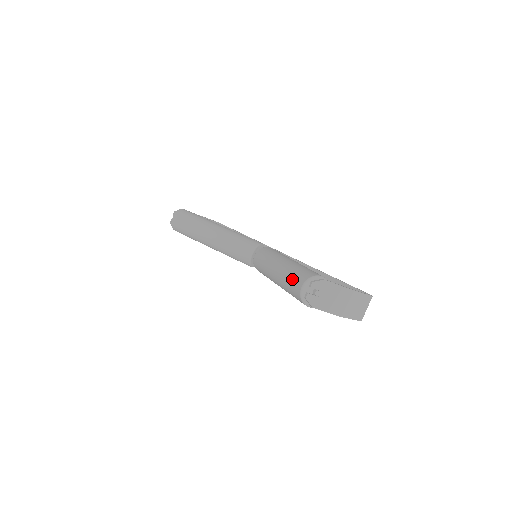
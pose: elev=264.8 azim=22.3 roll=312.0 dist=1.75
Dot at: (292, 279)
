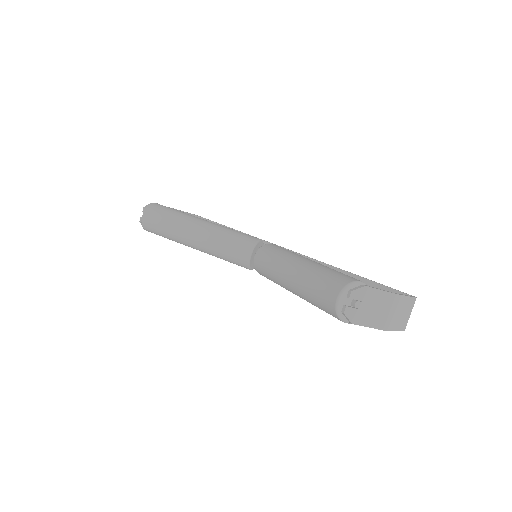
Dot at: (319, 287)
